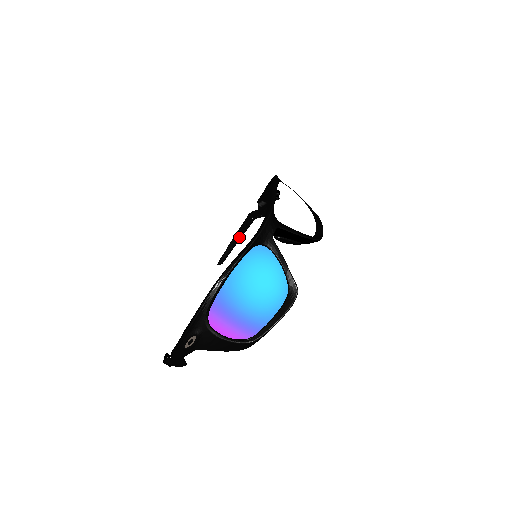
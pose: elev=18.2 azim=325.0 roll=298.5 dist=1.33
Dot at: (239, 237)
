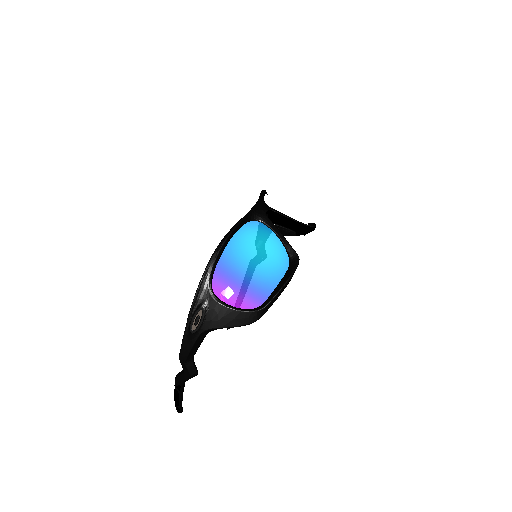
Dot at: occluded
